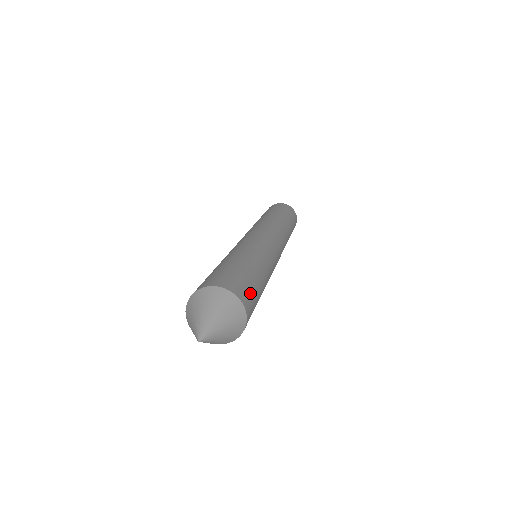
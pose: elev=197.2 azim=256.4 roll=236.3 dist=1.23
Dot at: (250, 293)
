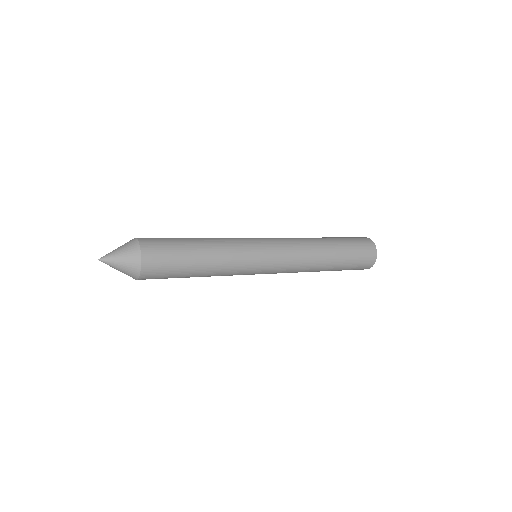
Dot at: (162, 249)
